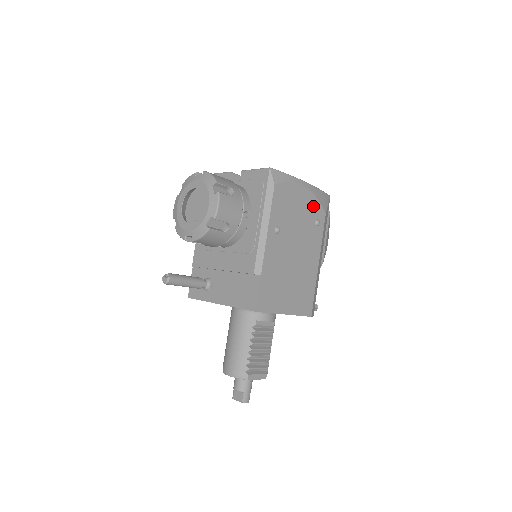
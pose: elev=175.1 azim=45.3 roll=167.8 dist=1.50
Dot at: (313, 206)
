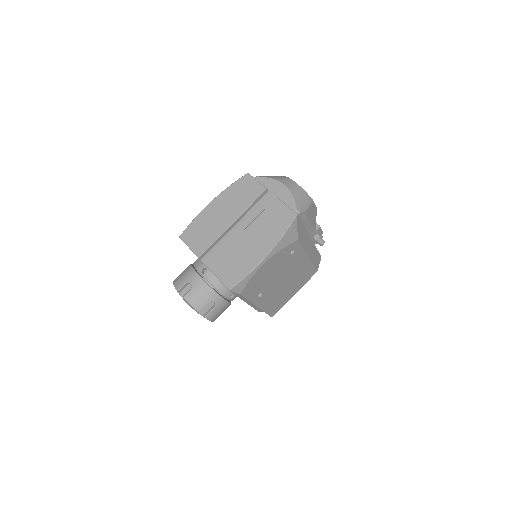
Dot at: (282, 254)
